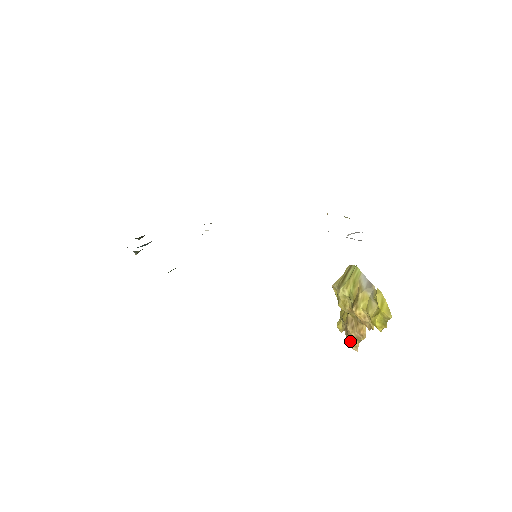
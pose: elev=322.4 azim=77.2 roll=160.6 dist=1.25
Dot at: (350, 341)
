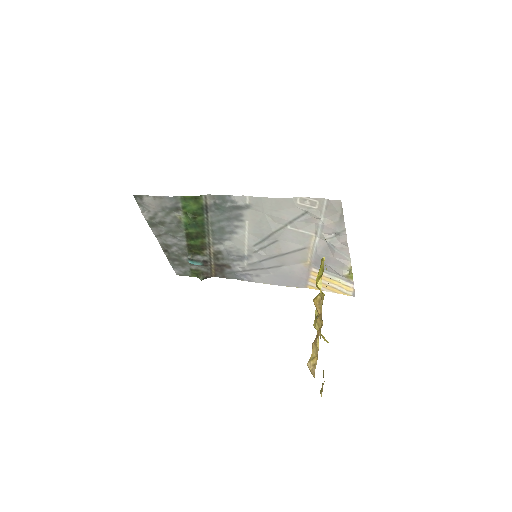
Dot at: (310, 359)
